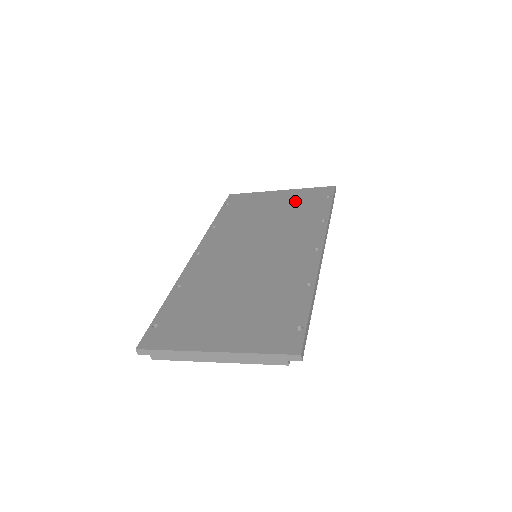
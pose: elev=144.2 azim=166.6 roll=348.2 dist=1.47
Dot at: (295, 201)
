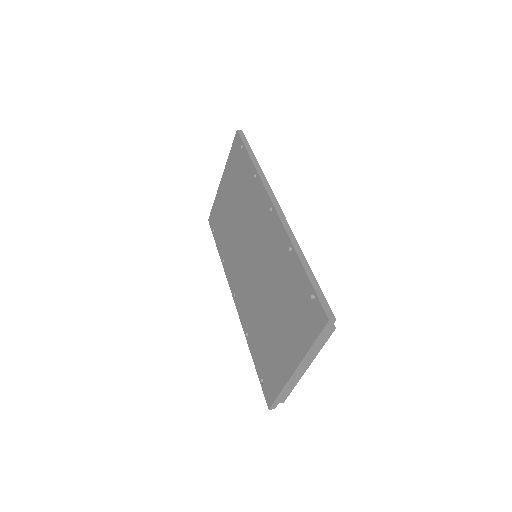
Dot at: (233, 178)
